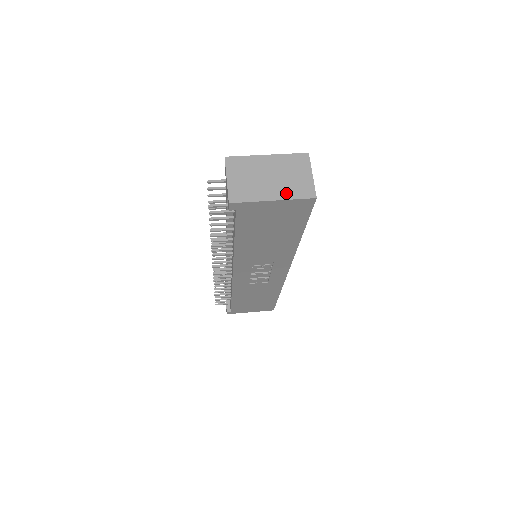
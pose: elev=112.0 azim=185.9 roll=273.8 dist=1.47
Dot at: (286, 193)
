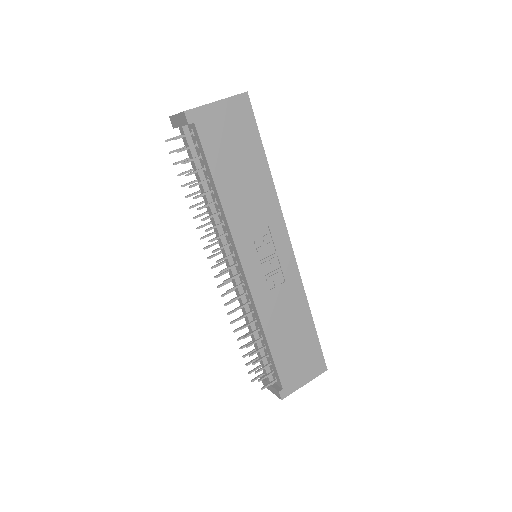
Dot at: (224, 99)
